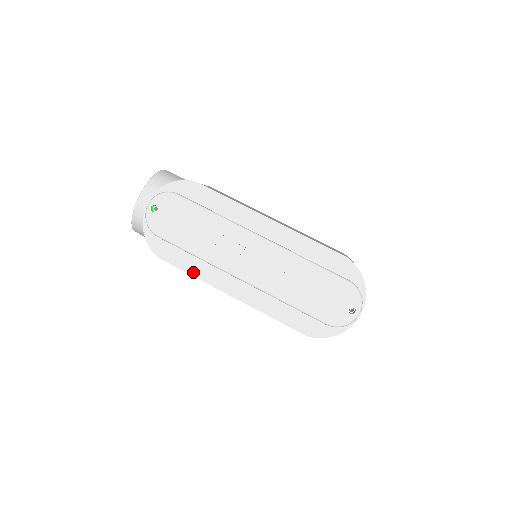
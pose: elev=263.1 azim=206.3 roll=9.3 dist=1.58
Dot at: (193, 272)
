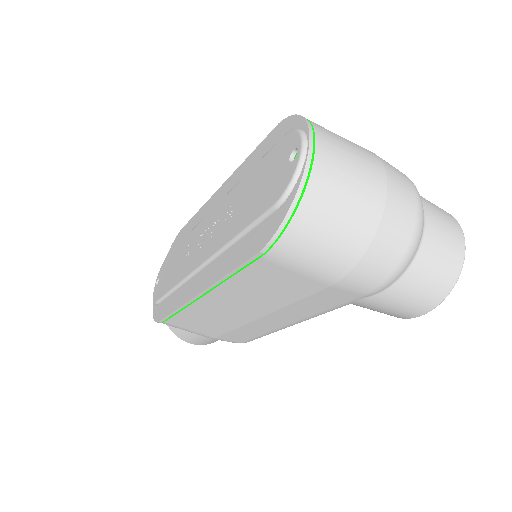
Dot at: (174, 307)
